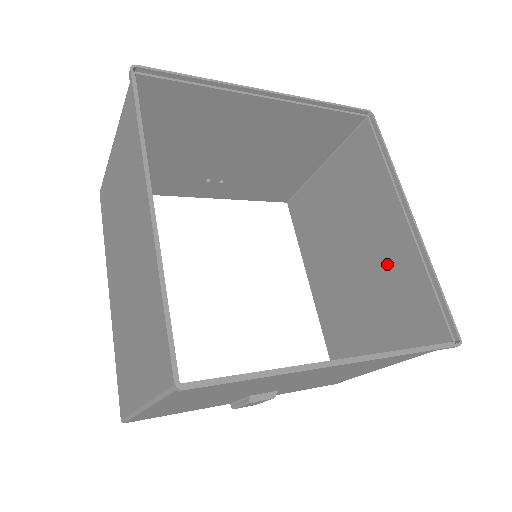
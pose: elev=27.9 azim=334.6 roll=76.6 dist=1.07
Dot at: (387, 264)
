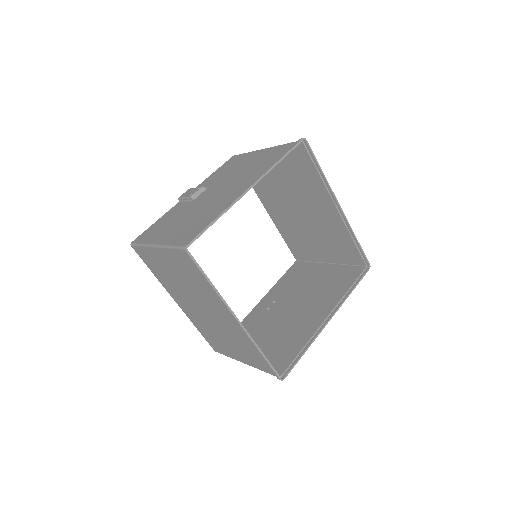
Dot at: (326, 224)
